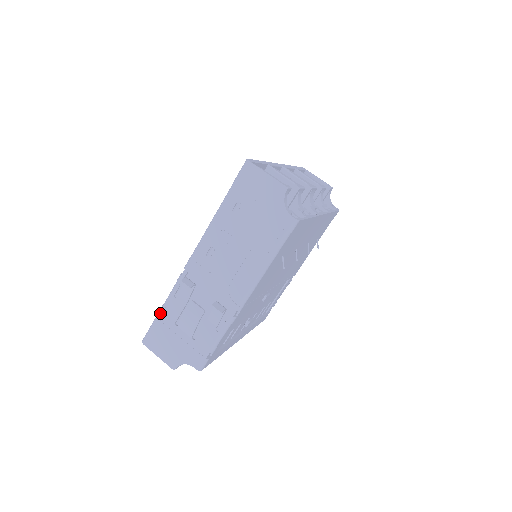
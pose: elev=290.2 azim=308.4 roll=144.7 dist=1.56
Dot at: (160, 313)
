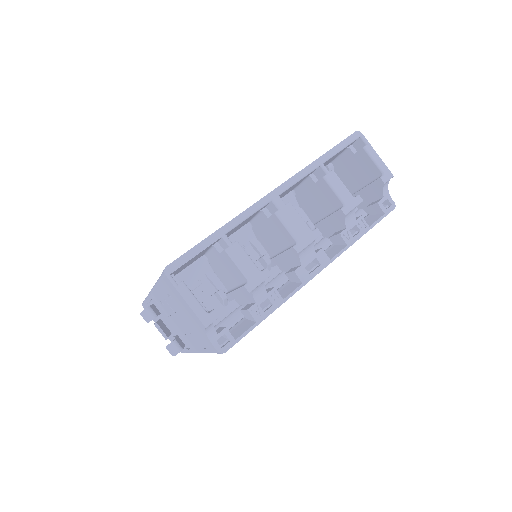
Dot at: (145, 302)
